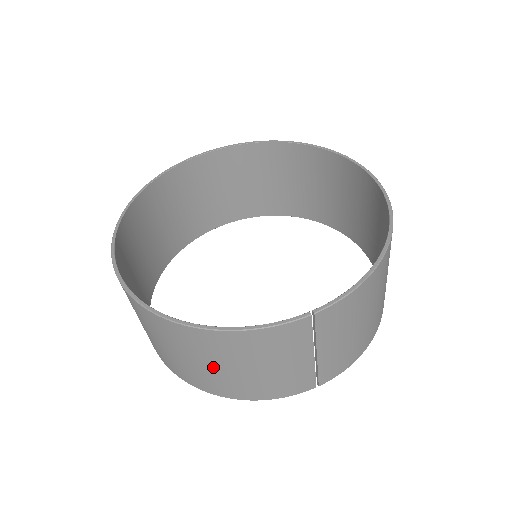
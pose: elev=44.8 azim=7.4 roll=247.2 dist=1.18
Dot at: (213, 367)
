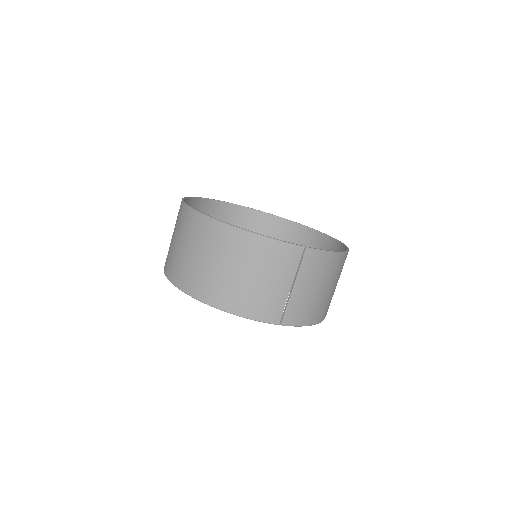
Dot at: (228, 270)
